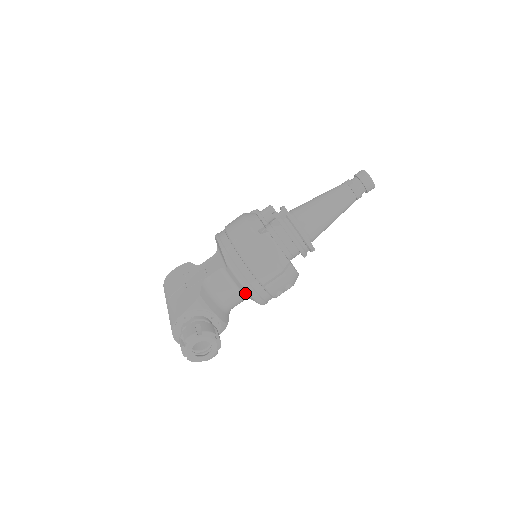
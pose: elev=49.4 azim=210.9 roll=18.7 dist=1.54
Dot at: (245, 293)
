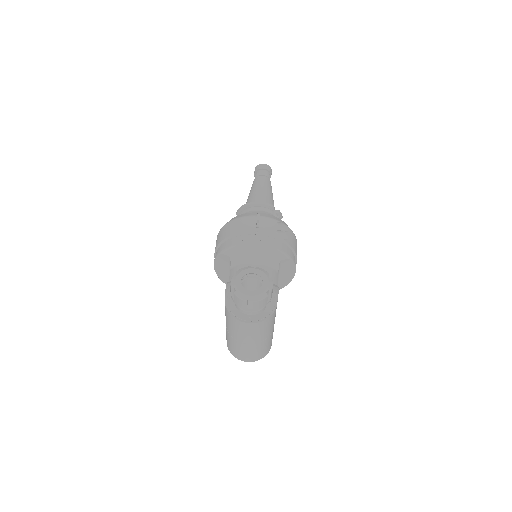
Dot at: (257, 254)
